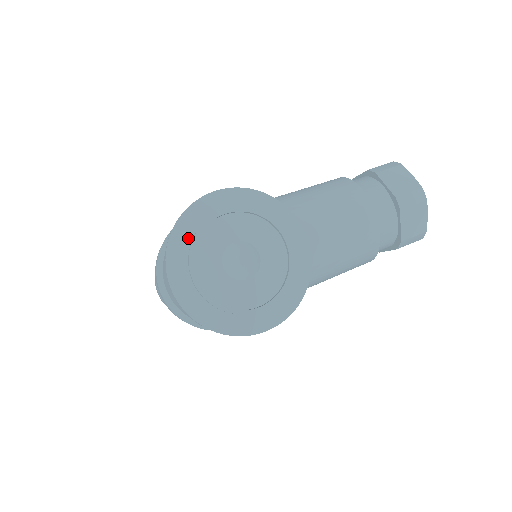
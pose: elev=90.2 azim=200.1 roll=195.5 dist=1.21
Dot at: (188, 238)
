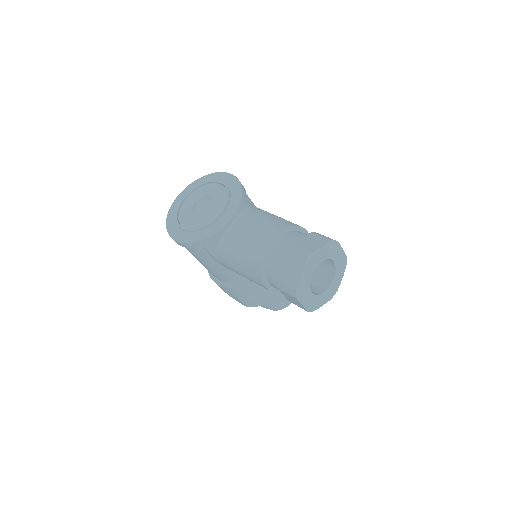
Dot at: (202, 183)
